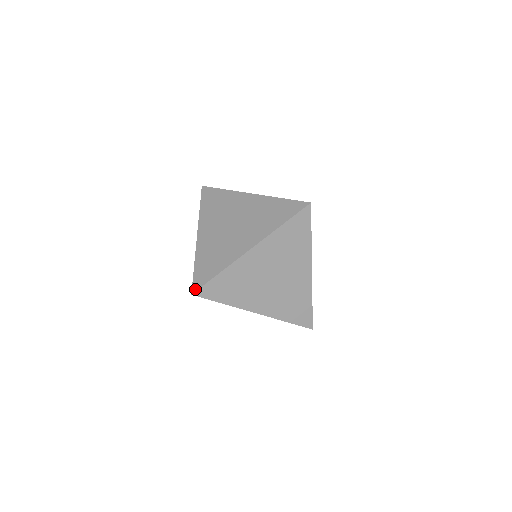
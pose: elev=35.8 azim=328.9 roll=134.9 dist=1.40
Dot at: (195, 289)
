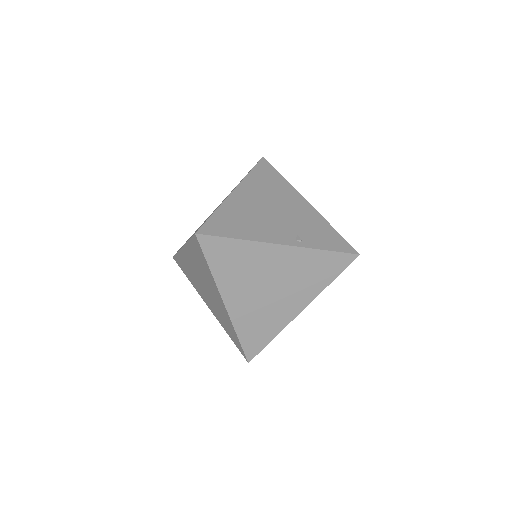
Dot at: occluded
